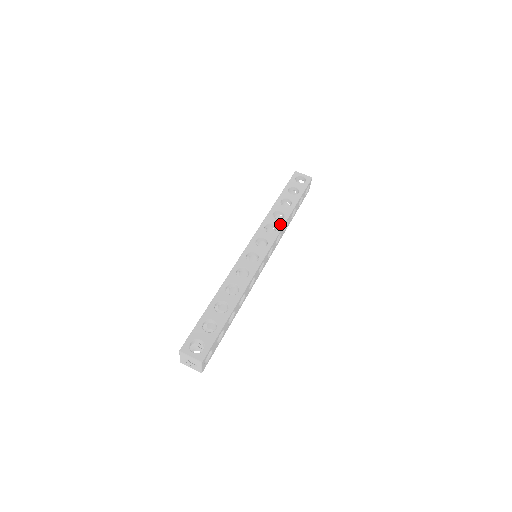
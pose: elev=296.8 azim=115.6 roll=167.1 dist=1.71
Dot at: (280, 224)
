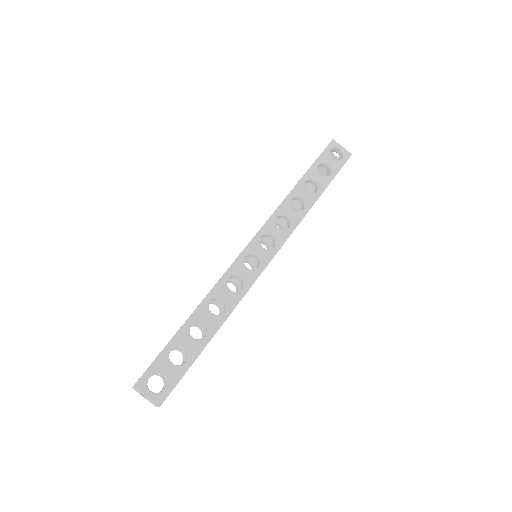
Dot at: (297, 219)
